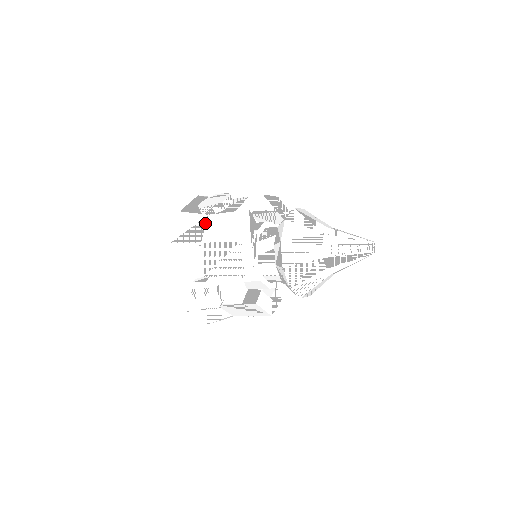
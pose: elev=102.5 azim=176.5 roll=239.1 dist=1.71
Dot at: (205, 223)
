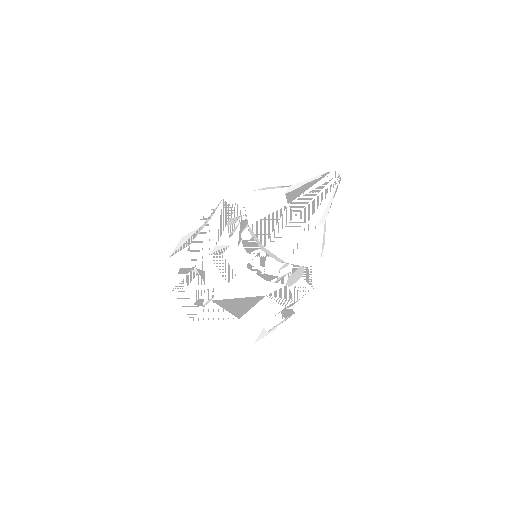
Dot at: (197, 232)
